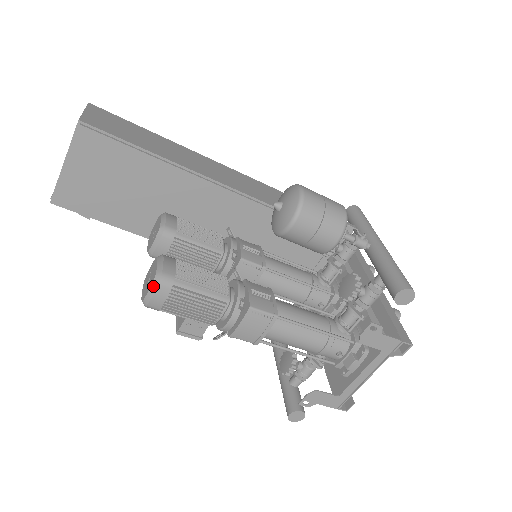
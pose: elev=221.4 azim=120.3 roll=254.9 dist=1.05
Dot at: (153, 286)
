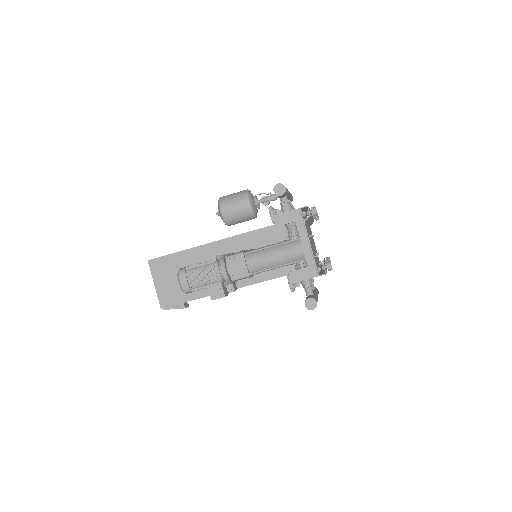
Dot at: (178, 278)
